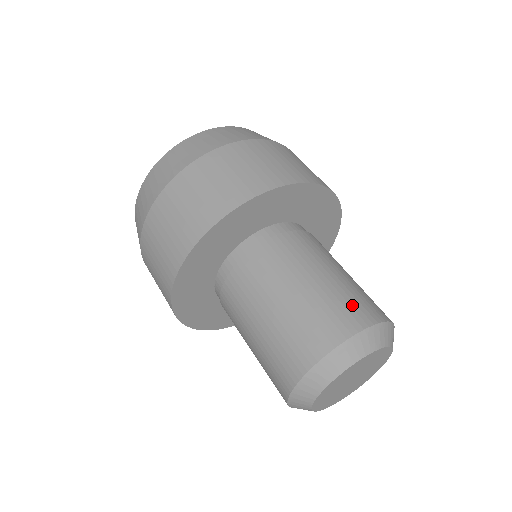
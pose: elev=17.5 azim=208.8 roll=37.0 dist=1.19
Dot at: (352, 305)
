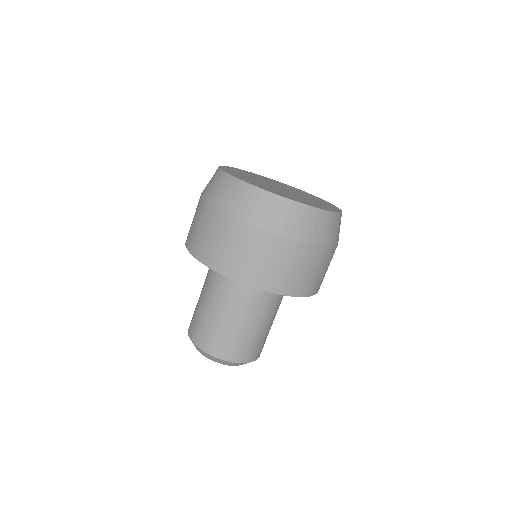
Dot at: (249, 350)
